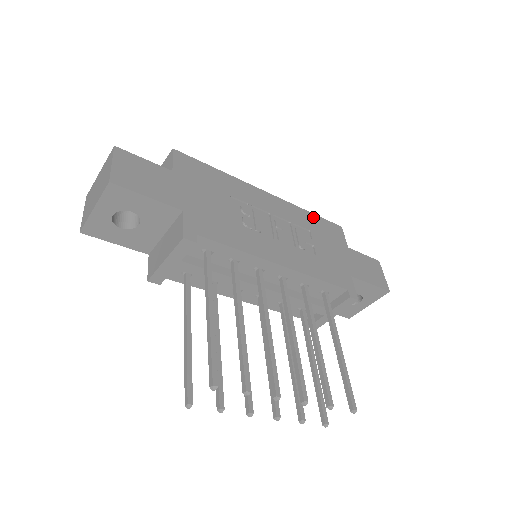
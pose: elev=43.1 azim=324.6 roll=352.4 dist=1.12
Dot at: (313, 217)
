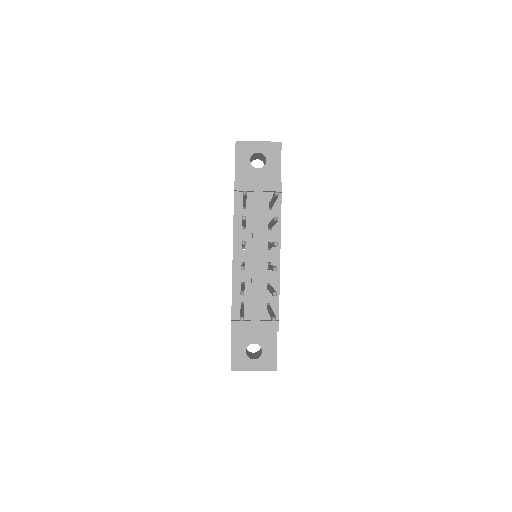
Dot at: occluded
